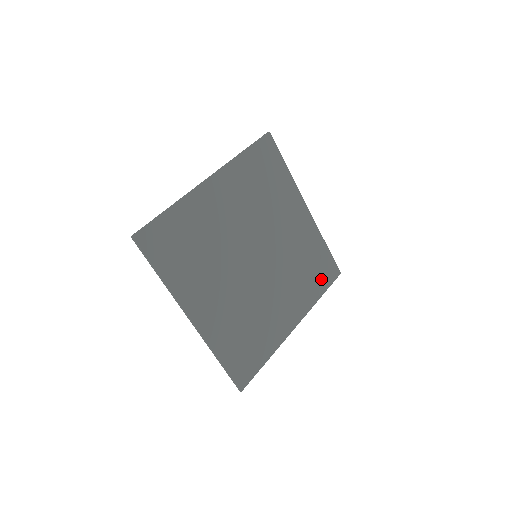
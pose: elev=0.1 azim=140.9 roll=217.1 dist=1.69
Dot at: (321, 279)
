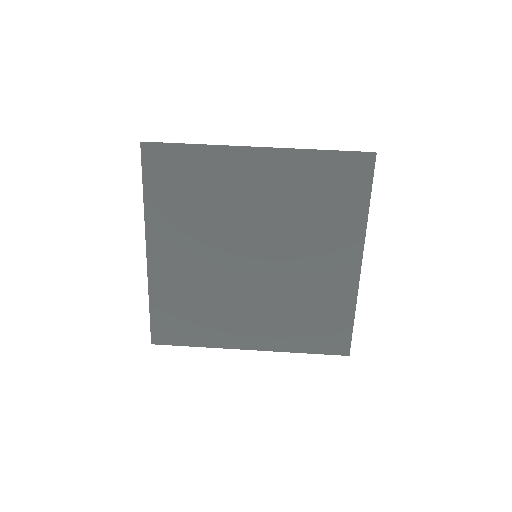
Dot at: (318, 339)
